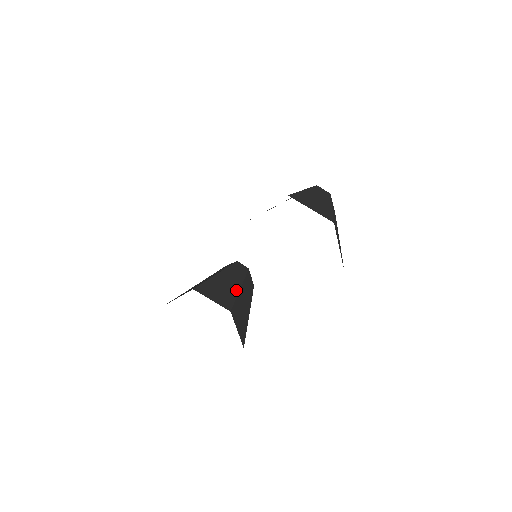
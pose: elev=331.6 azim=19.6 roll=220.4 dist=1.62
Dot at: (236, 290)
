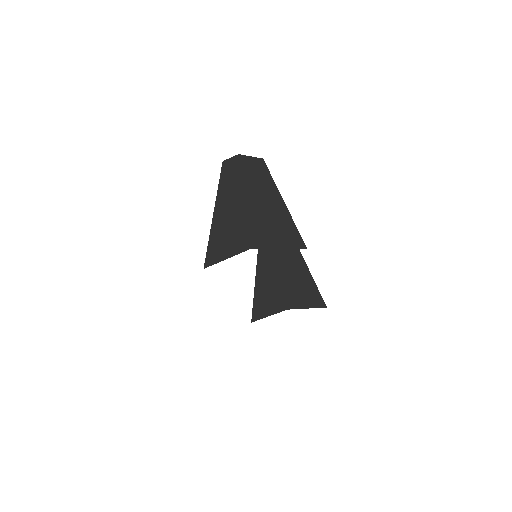
Dot at: (278, 275)
